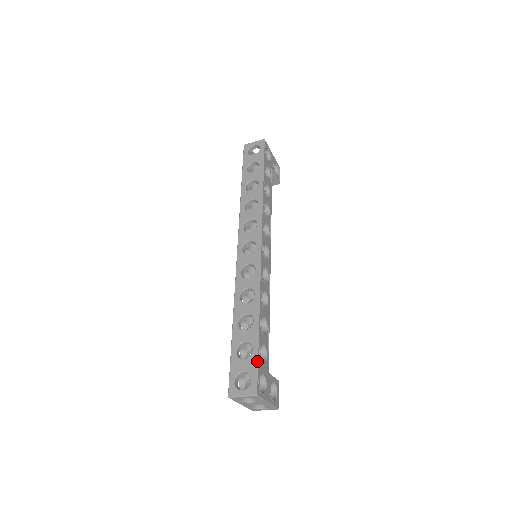
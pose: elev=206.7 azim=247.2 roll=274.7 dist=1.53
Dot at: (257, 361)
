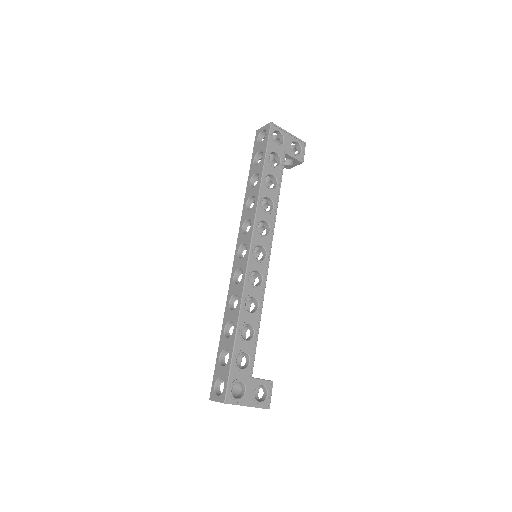
Dot at: (229, 370)
